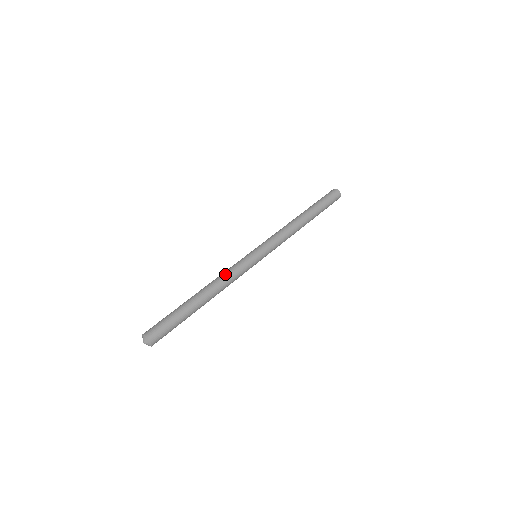
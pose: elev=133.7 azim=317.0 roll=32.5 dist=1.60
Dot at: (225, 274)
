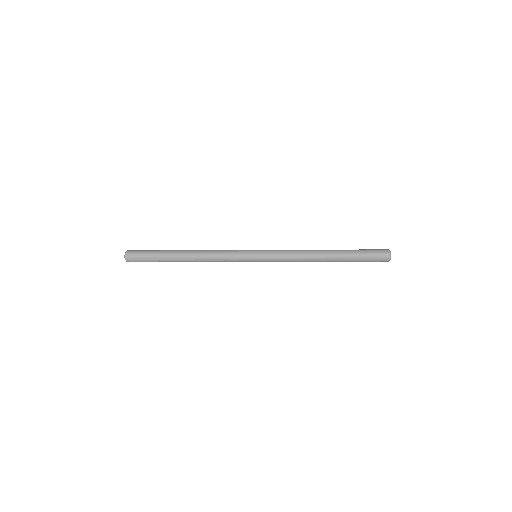
Dot at: (215, 250)
